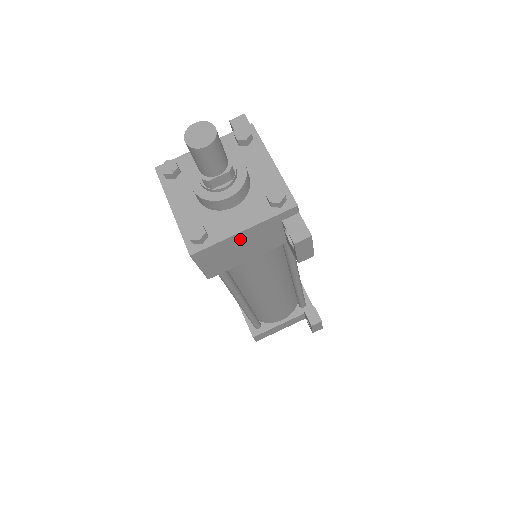
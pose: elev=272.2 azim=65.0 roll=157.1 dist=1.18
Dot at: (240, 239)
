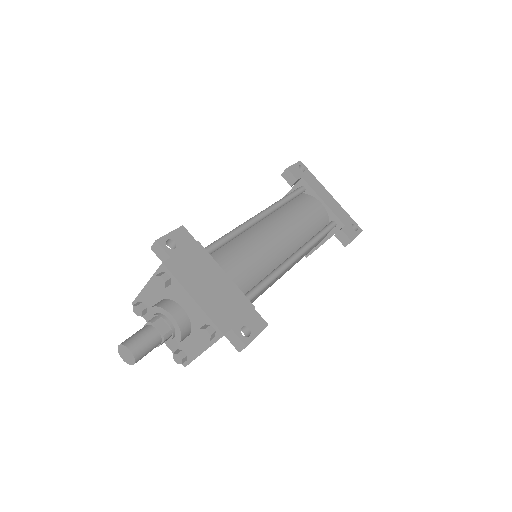
Dot at: occluded
